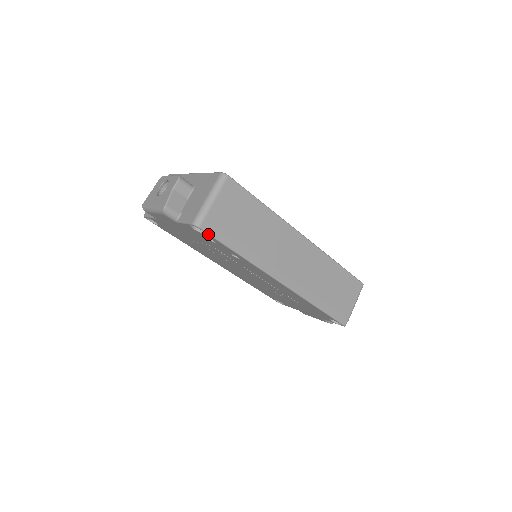
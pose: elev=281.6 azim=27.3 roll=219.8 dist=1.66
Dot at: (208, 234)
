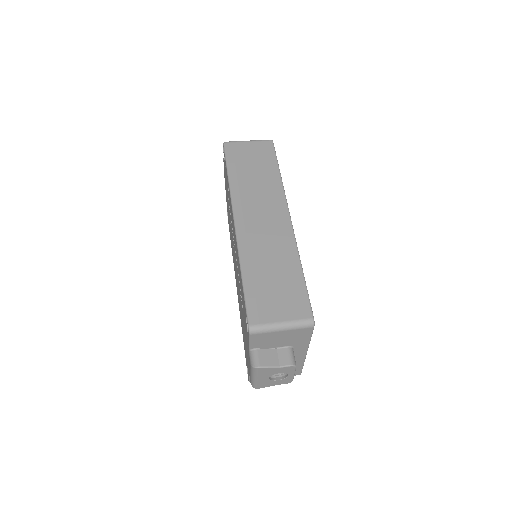
Dot at: (224, 151)
